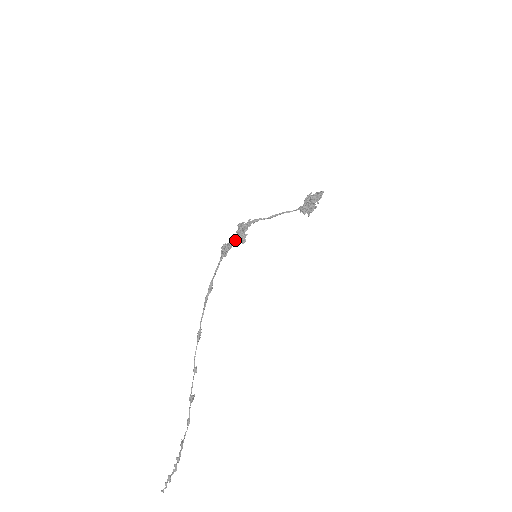
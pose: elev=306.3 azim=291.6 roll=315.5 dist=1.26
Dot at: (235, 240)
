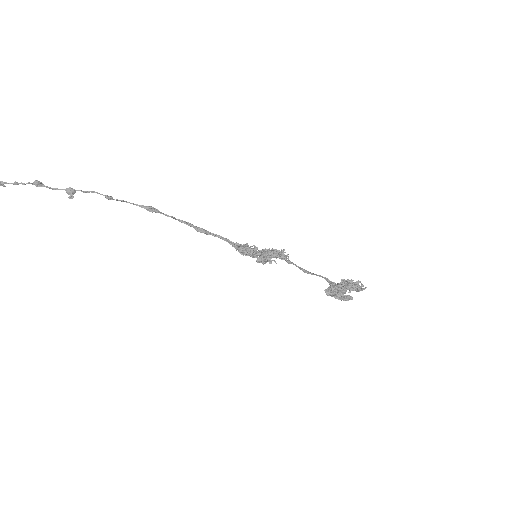
Dot at: (260, 251)
